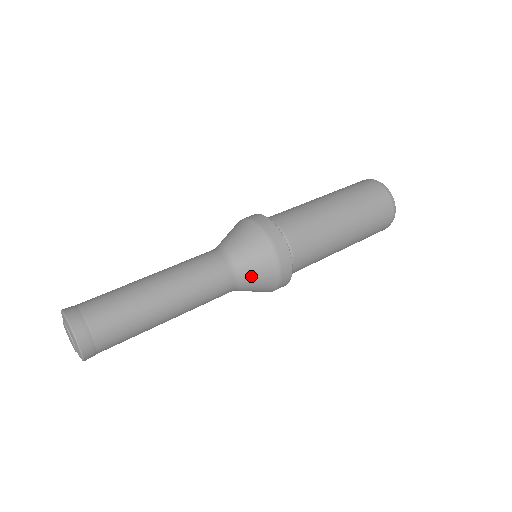
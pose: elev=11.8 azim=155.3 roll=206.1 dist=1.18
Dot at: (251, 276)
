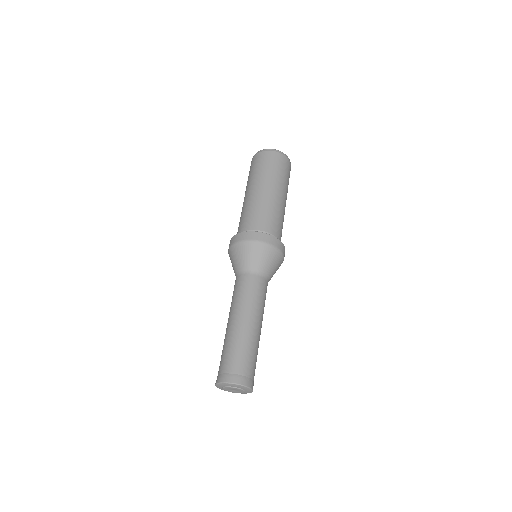
Dot at: occluded
